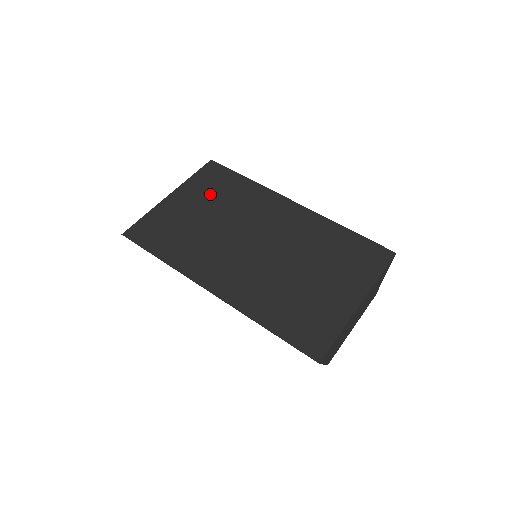
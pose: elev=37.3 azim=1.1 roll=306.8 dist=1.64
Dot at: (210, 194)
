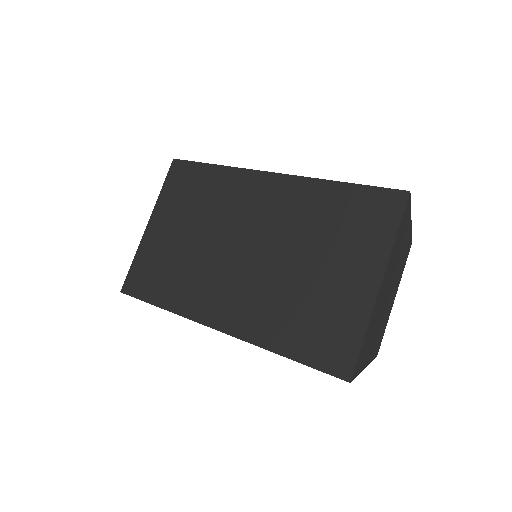
Dot at: (184, 205)
